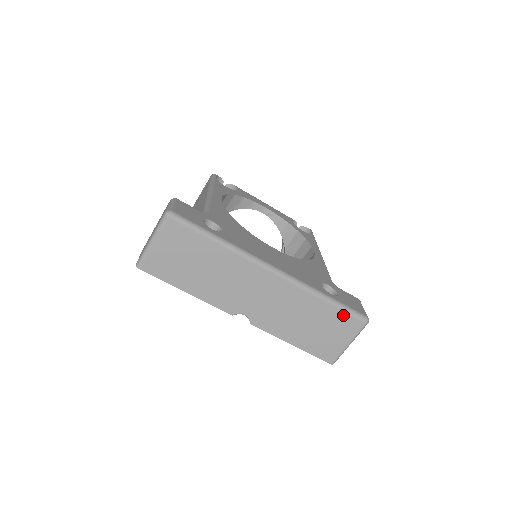
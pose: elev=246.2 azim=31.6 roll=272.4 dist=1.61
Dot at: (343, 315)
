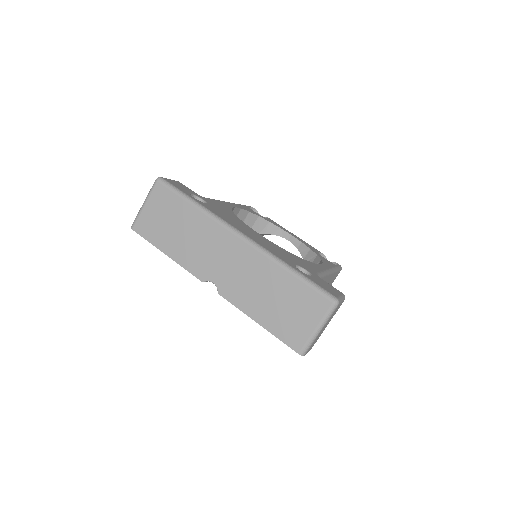
Dot at: (308, 290)
